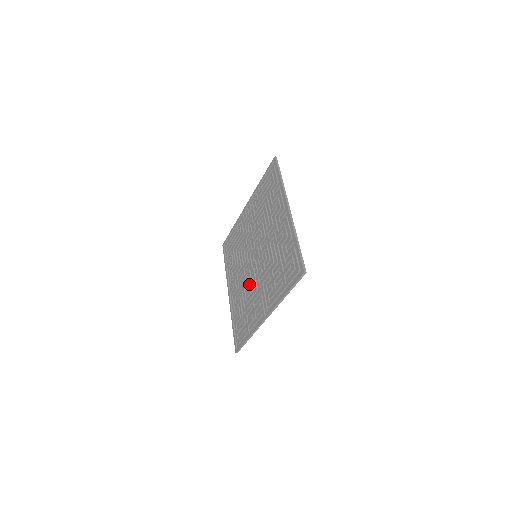
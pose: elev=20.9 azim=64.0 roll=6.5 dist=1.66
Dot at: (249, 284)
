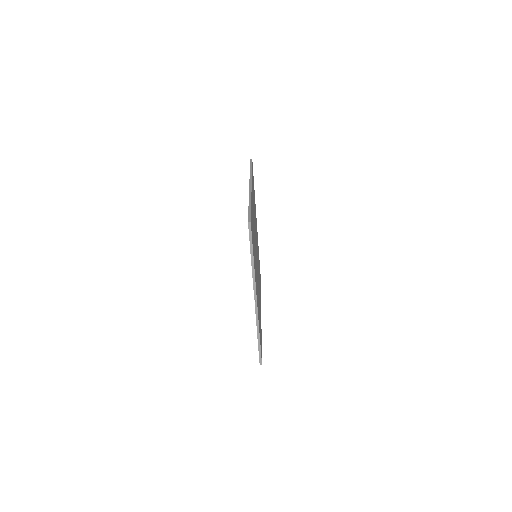
Dot at: occluded
